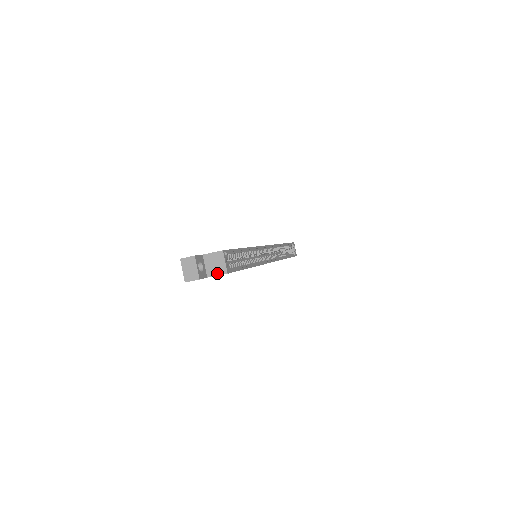
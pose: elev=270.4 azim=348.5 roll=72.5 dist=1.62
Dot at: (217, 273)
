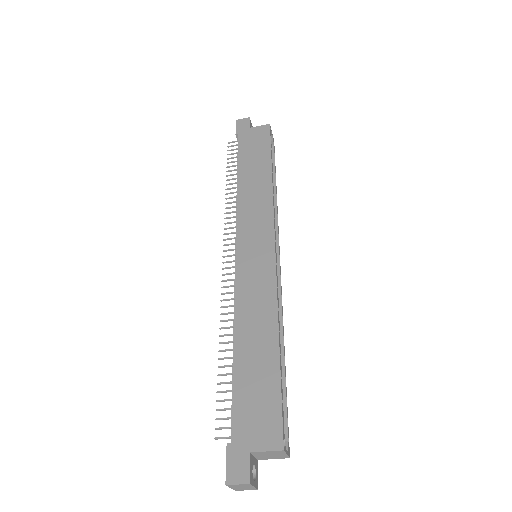
Dot at: (273, 458)
